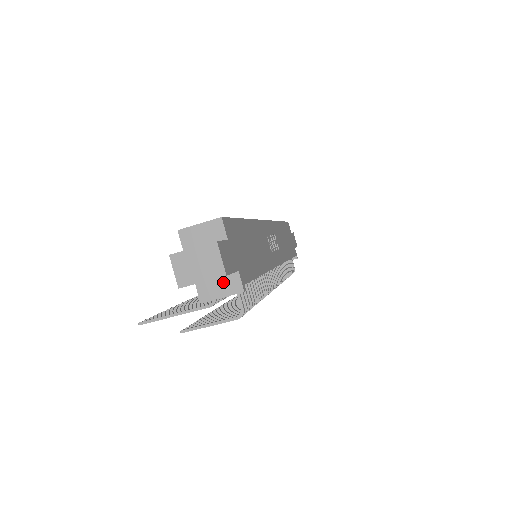
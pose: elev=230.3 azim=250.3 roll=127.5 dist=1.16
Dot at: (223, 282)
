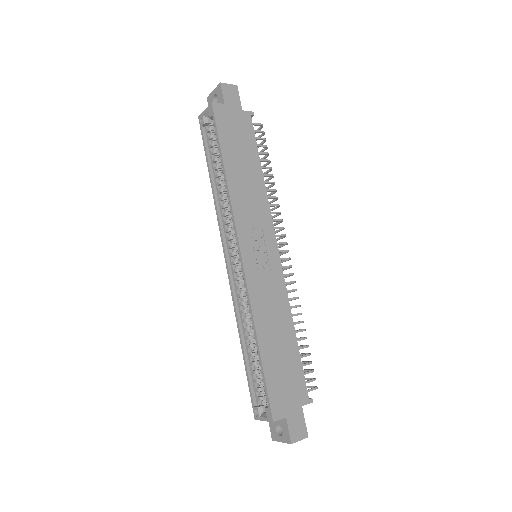
Dot at: occluded
